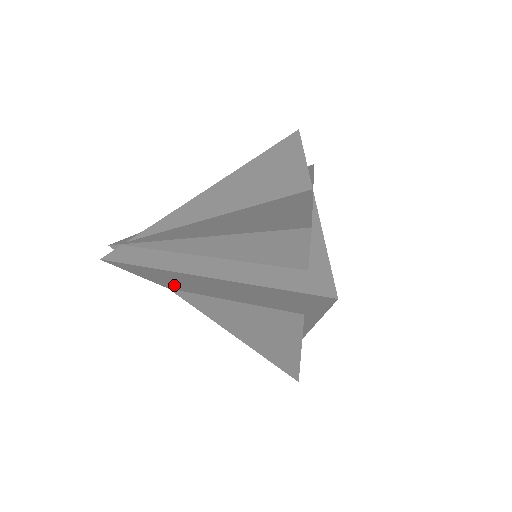
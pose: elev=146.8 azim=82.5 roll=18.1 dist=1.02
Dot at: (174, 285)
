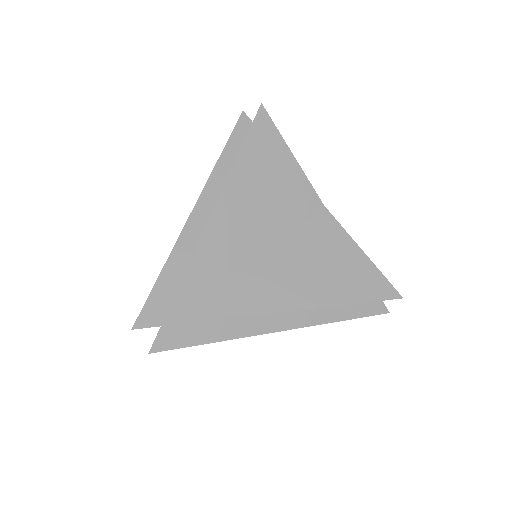
Dot at: occluded
